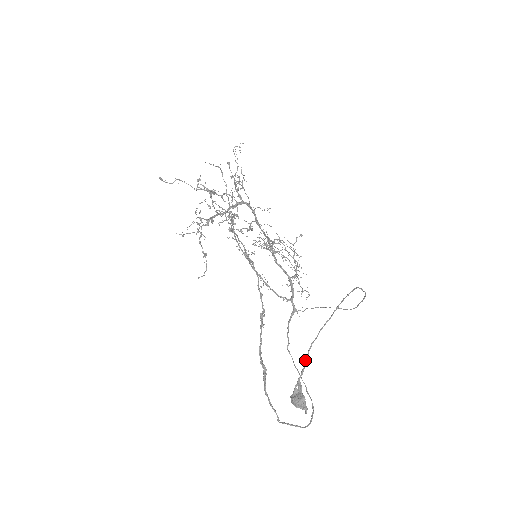
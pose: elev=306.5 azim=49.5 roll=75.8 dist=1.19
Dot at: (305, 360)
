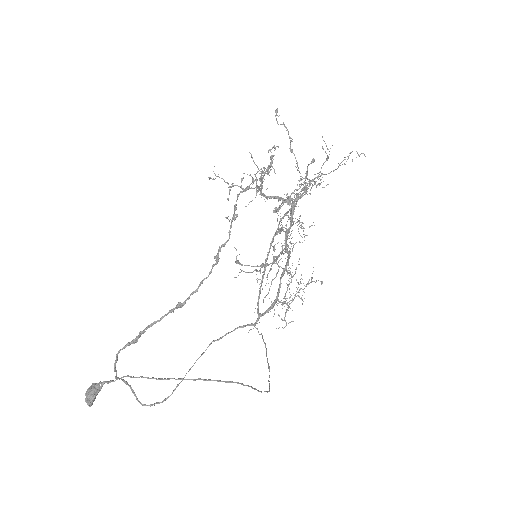
Dot at: (118, 378)
